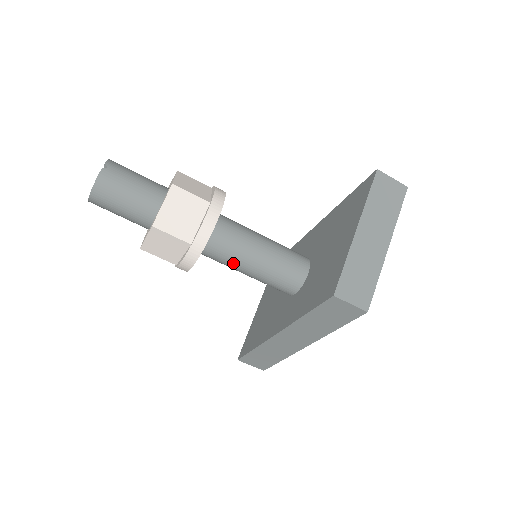
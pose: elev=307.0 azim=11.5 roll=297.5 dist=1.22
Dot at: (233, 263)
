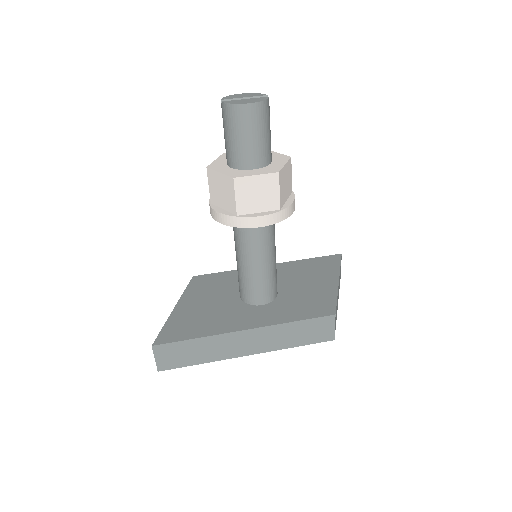
Dot at: (260, 248)
